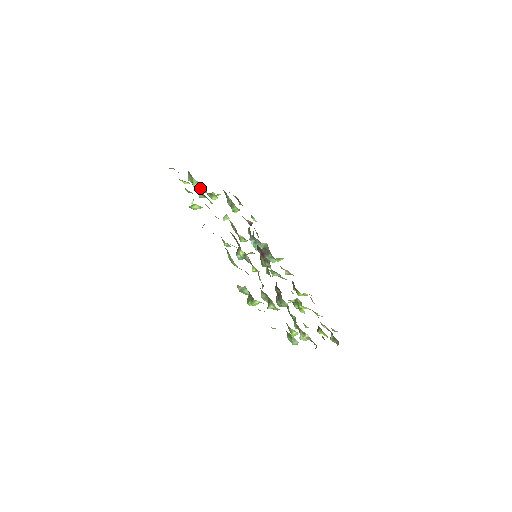
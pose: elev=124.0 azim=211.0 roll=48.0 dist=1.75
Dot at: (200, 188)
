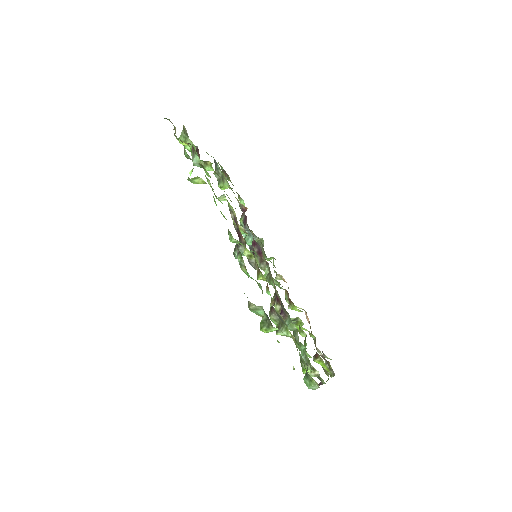
Dot at: occluded
